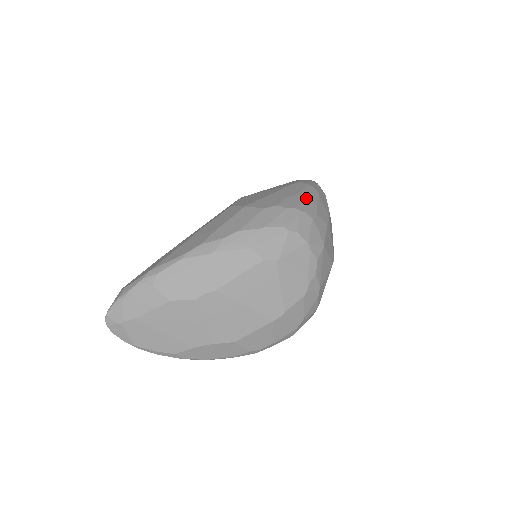
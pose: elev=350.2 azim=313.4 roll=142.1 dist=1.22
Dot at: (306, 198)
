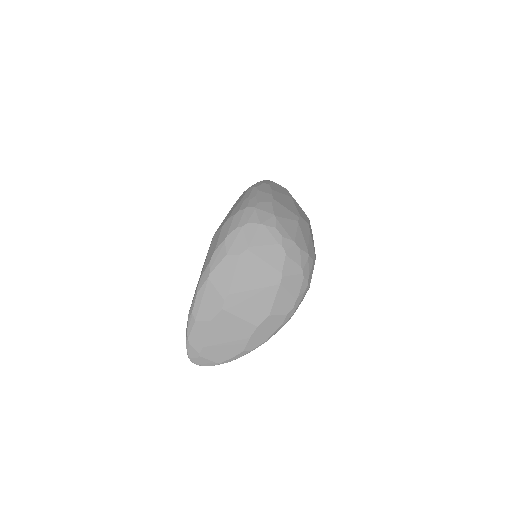
Dot at: (246, 198)
